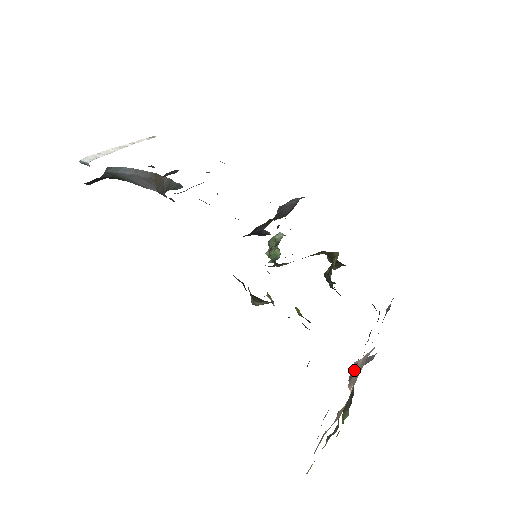
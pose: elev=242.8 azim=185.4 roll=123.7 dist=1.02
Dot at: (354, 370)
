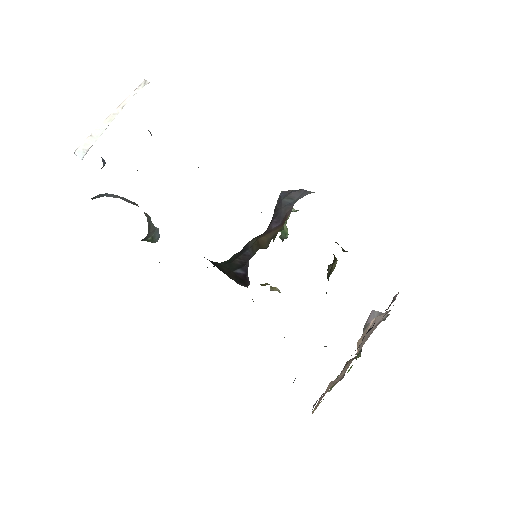
Dot at: (366, 326)
